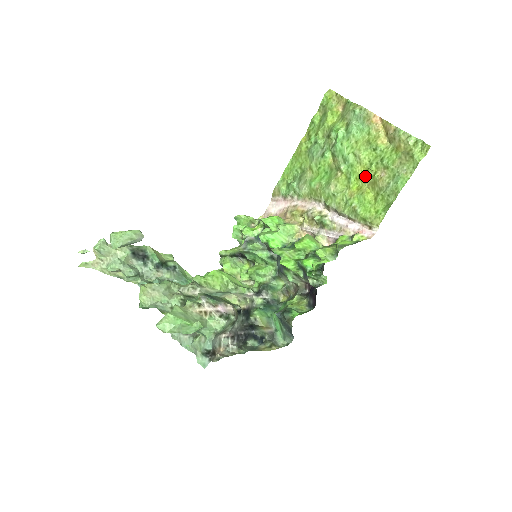
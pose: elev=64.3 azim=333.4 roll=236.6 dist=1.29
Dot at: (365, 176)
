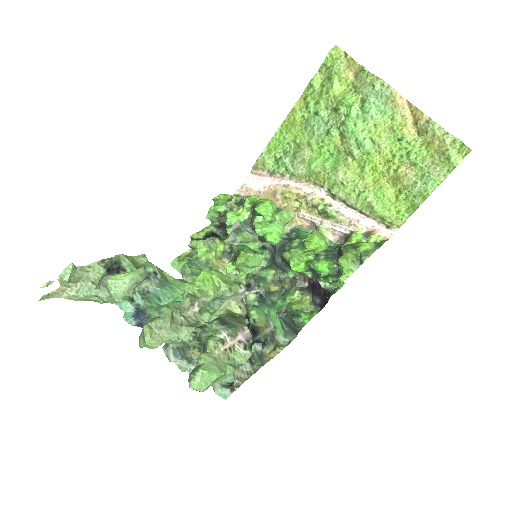
Dot at: (384, 168)
